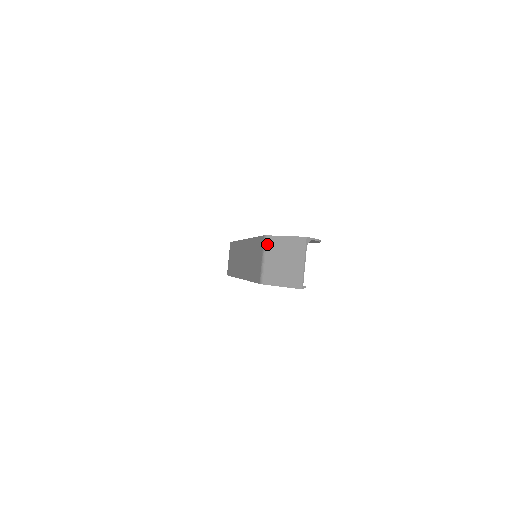
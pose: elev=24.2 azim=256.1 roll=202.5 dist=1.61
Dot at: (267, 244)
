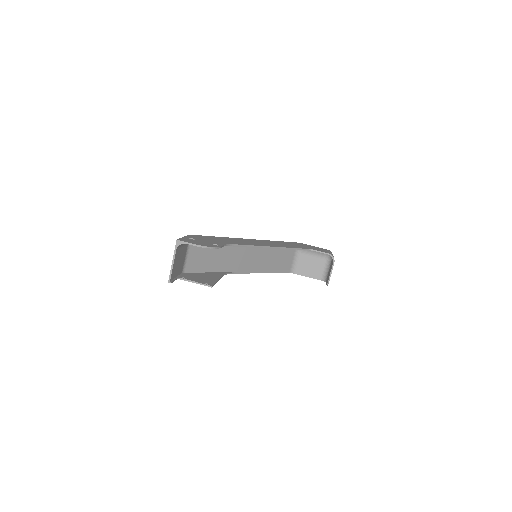
Dot at: occluded
